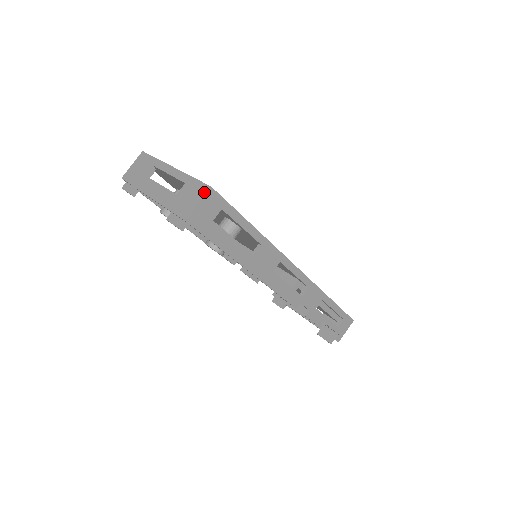
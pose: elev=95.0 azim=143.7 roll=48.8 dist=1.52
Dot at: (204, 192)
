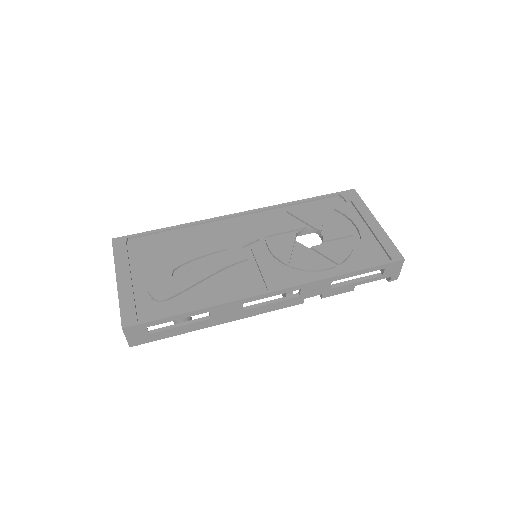
Dot at: (123, 330)
